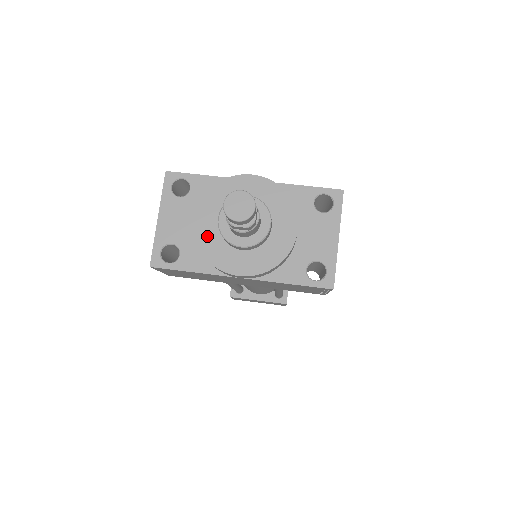
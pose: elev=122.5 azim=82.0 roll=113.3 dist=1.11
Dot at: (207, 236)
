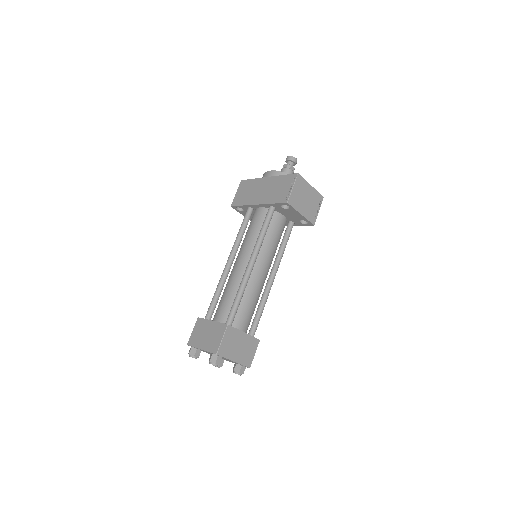
Dot at: occluded
